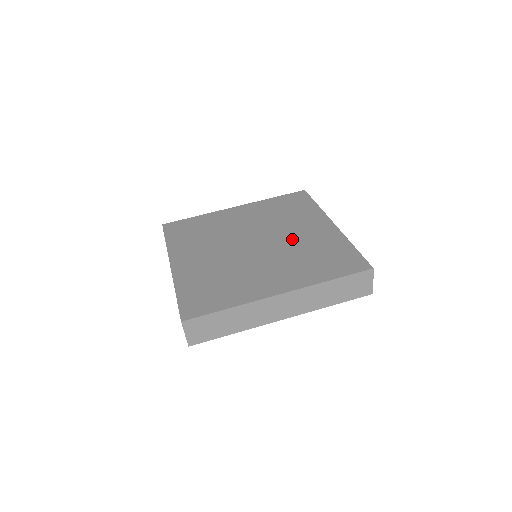
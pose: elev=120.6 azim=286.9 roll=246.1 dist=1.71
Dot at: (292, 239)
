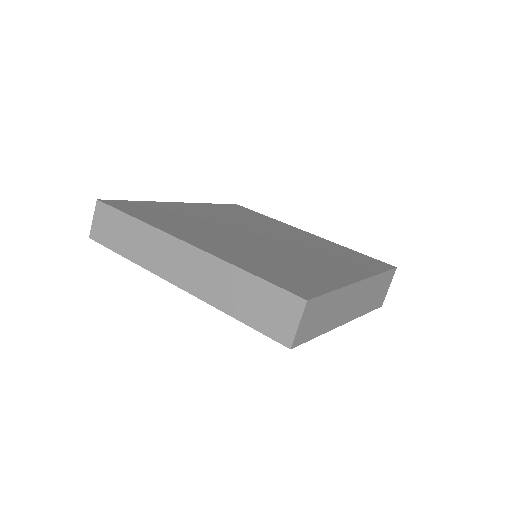
Dot at: (295, 254)
